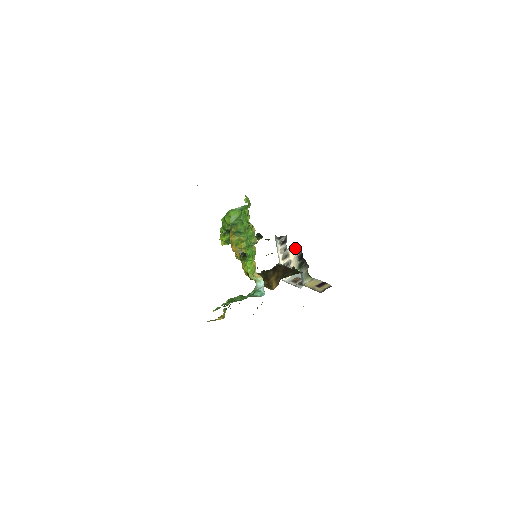
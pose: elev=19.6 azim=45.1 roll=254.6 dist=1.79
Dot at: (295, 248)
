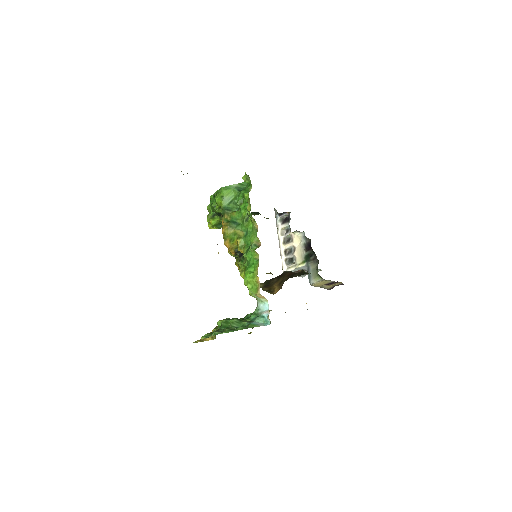
Dot at: (301, 232)
